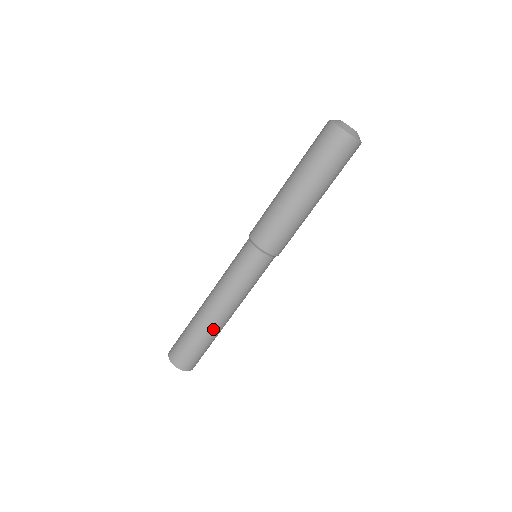
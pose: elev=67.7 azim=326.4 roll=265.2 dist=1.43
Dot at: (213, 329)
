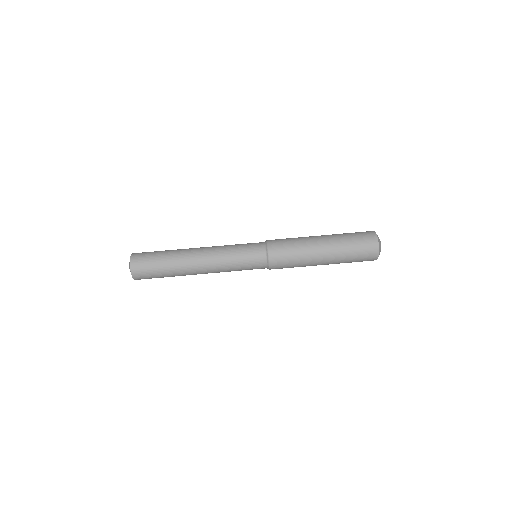
Dot at: (182, 261)
